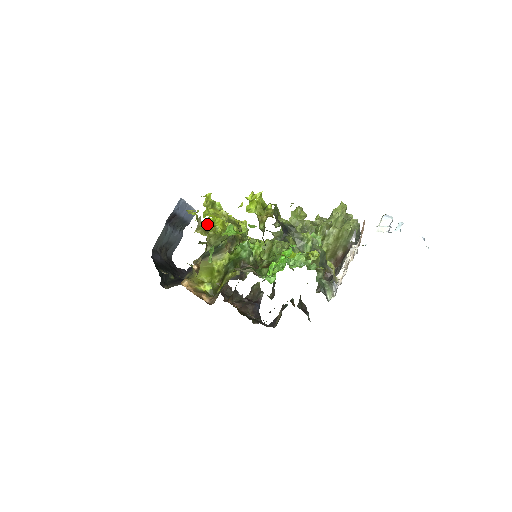
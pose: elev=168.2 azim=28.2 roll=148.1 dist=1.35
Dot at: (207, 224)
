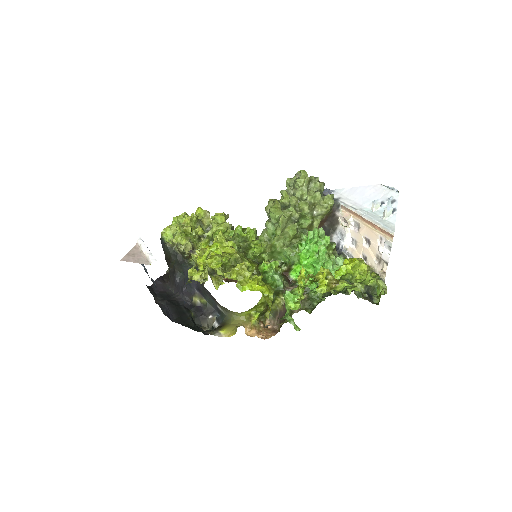
Dot at: (205, 267)
